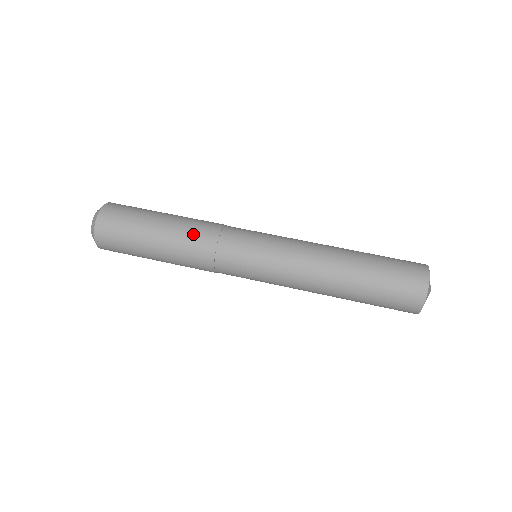
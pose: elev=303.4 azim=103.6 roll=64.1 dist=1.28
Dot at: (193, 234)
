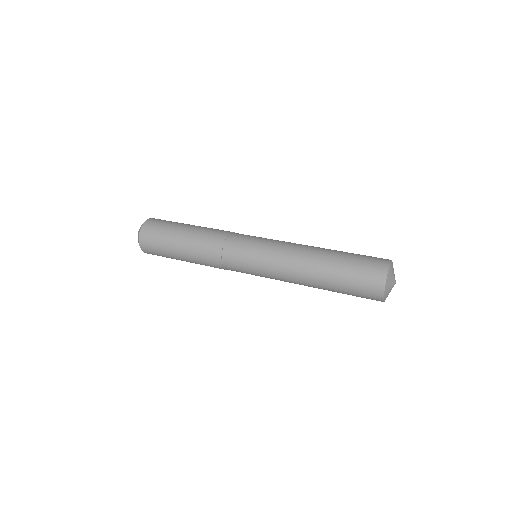
Dot at: occluded
